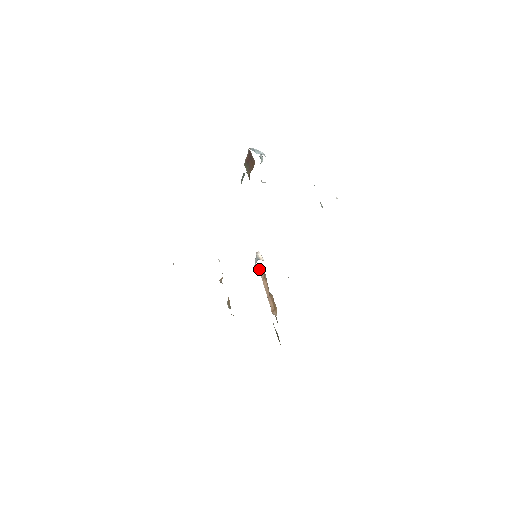
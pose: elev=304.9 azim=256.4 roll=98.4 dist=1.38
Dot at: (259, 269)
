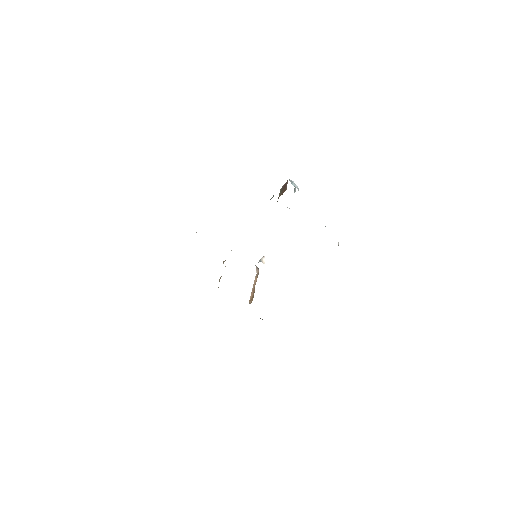
Dot at: (257, 268)
